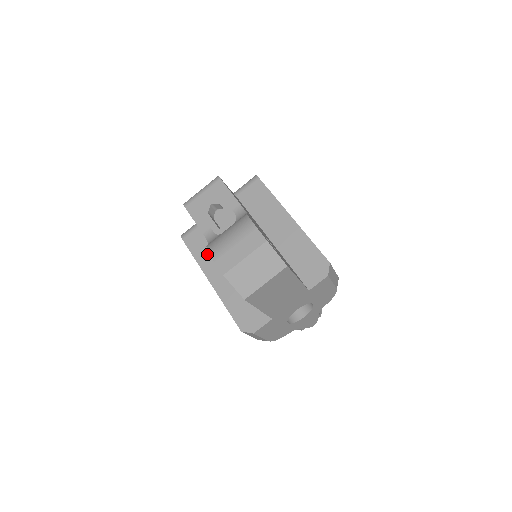
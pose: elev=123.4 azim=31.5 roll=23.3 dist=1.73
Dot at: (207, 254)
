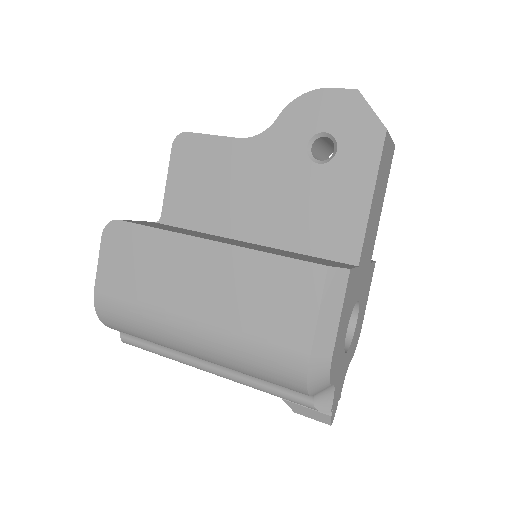
Dot at: (182, 230)
